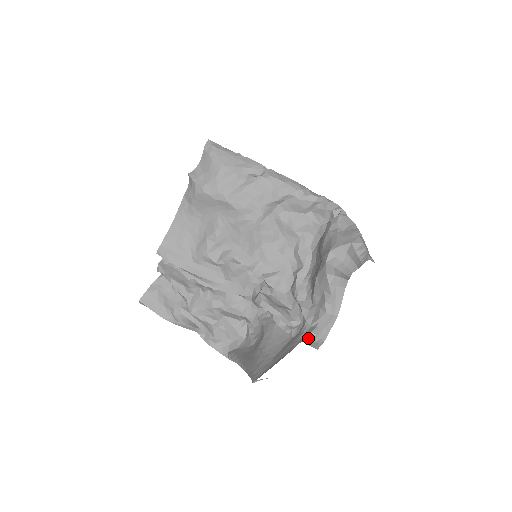
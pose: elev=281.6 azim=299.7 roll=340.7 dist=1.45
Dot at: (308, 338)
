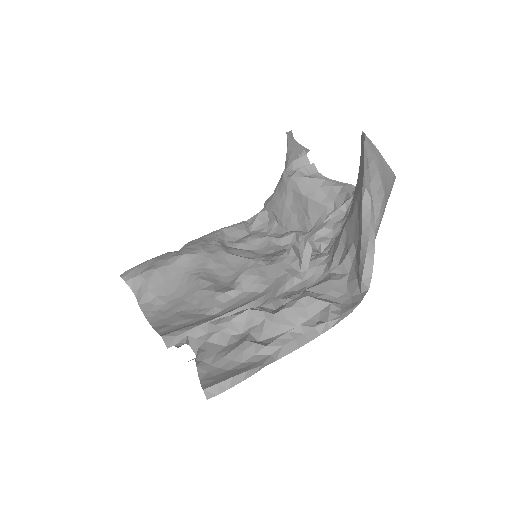
Dot at: occluded
